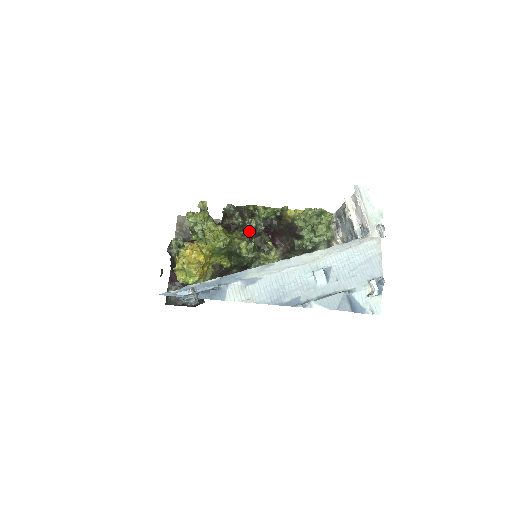
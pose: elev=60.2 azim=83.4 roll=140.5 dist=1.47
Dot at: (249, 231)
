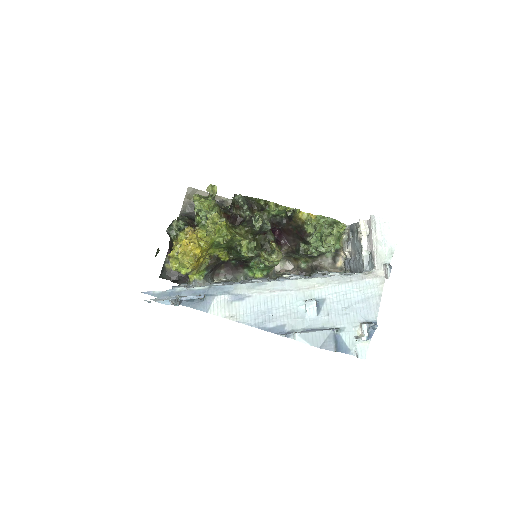
Dot at: (254, 229)
